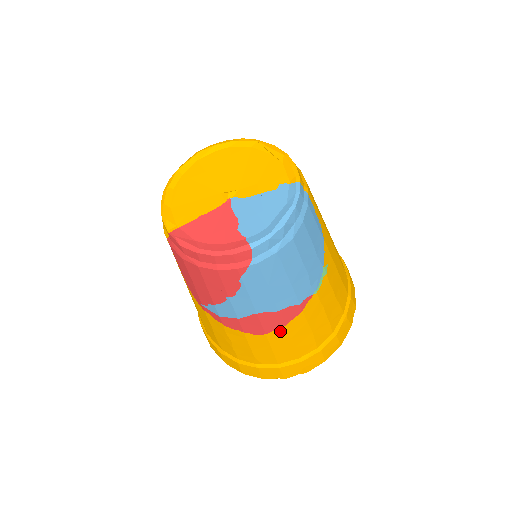
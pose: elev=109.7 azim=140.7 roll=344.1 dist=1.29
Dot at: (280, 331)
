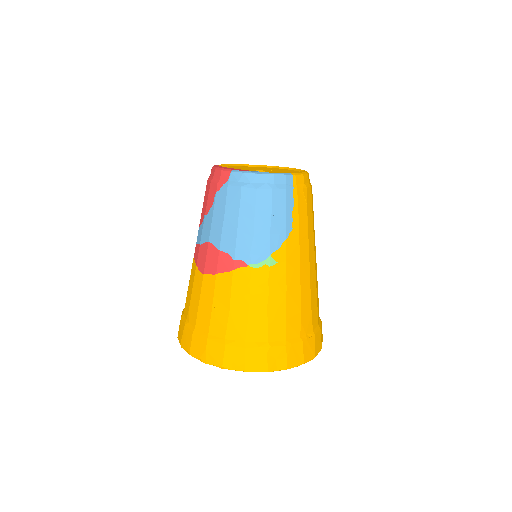
Dot at: (212, 279)
